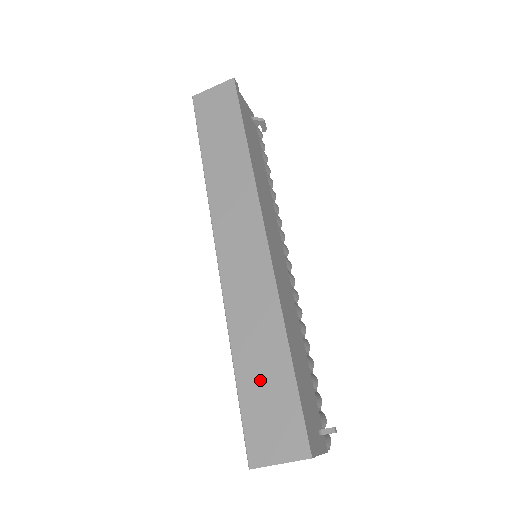
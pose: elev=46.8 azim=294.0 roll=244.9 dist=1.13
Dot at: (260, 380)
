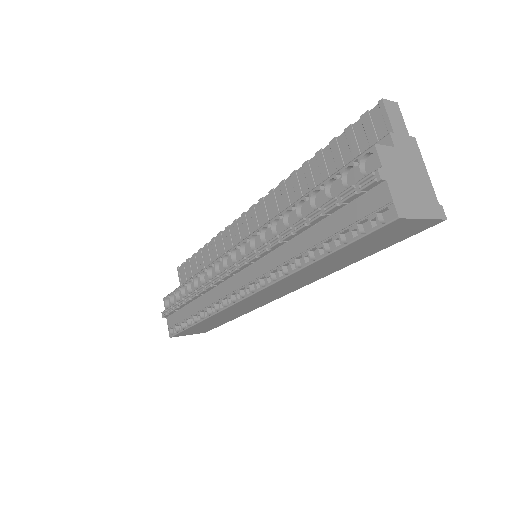
Dot at: (207, 325)
